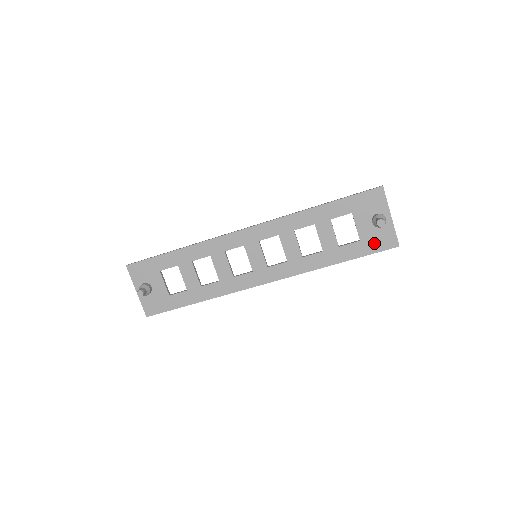
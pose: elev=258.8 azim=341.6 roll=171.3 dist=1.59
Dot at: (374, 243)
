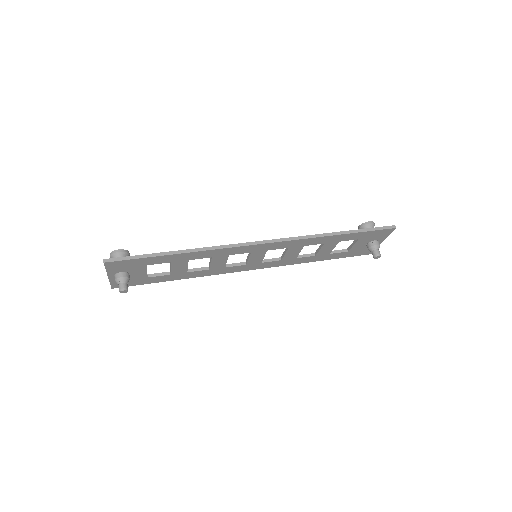
Dot at: (356, 253)
